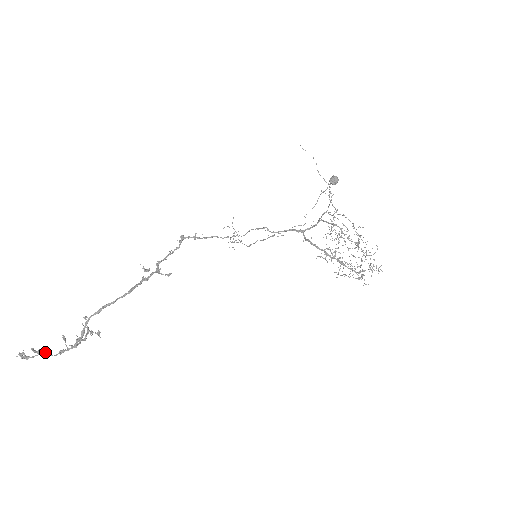
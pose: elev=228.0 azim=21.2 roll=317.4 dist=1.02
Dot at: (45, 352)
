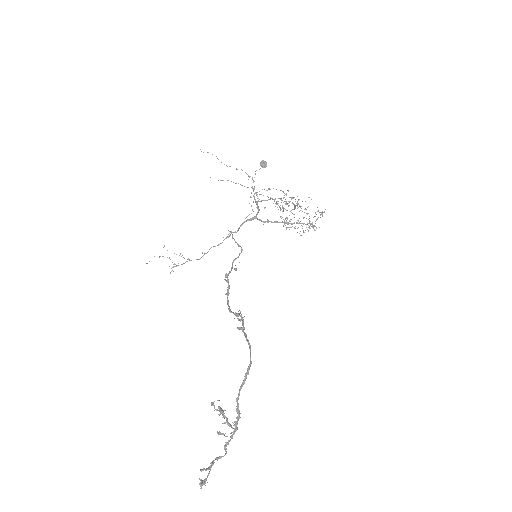
Dot at: occluded
